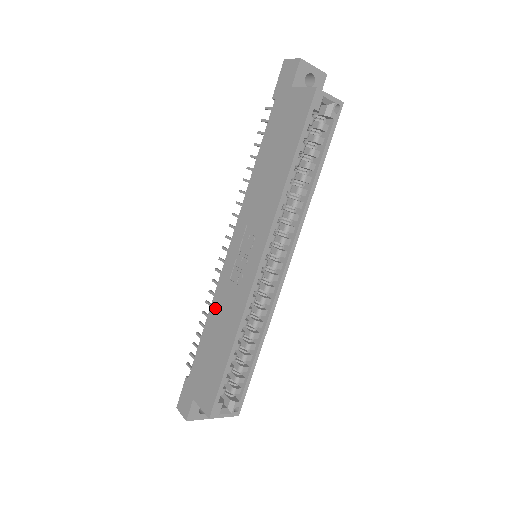
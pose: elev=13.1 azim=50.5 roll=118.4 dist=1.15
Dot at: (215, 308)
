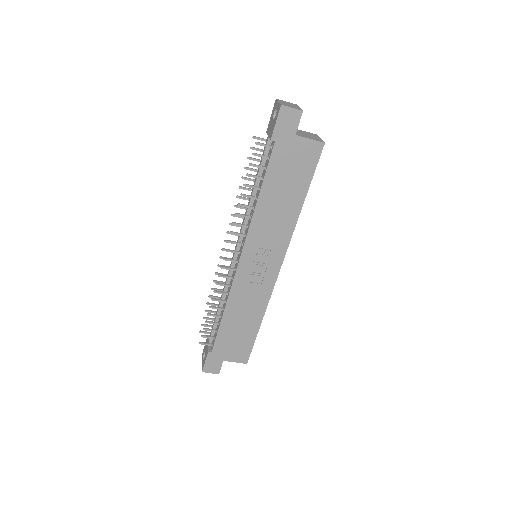
Dot at: (234, 303)
